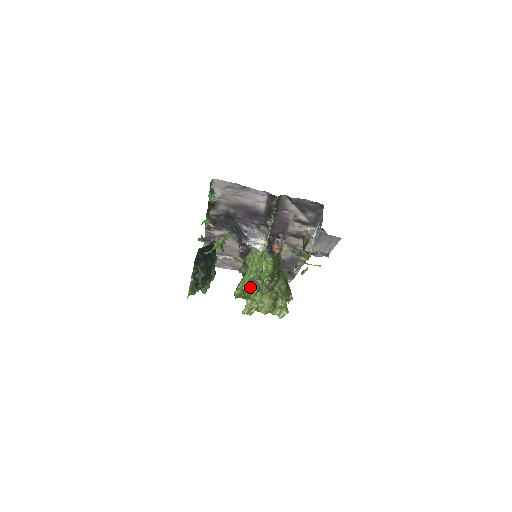
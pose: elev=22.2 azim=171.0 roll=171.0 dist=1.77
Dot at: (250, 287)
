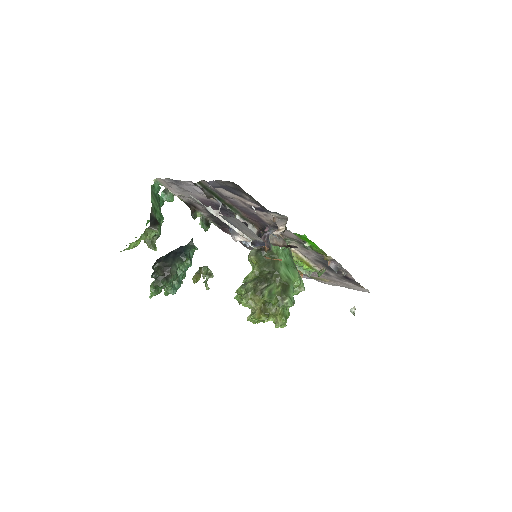
Dot at: (240, 290)
